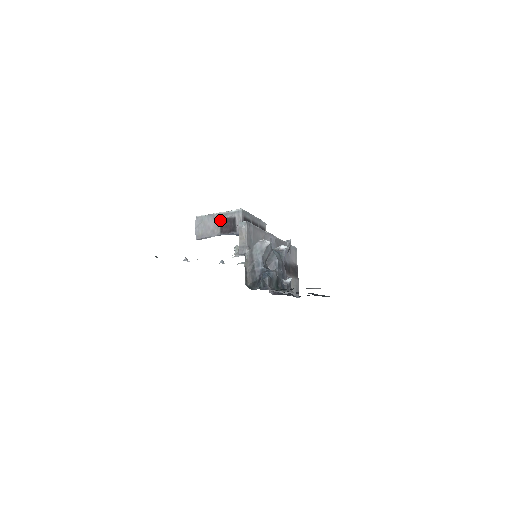
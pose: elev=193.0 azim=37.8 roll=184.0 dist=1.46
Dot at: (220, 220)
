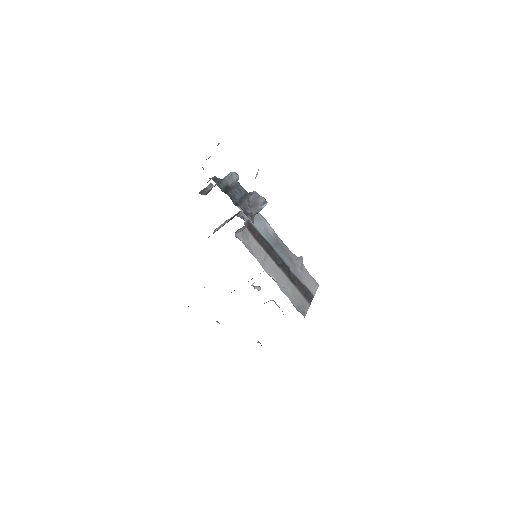
Dot at: occluded
